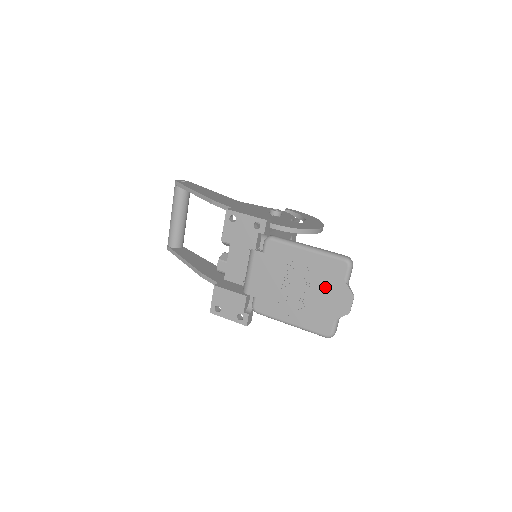
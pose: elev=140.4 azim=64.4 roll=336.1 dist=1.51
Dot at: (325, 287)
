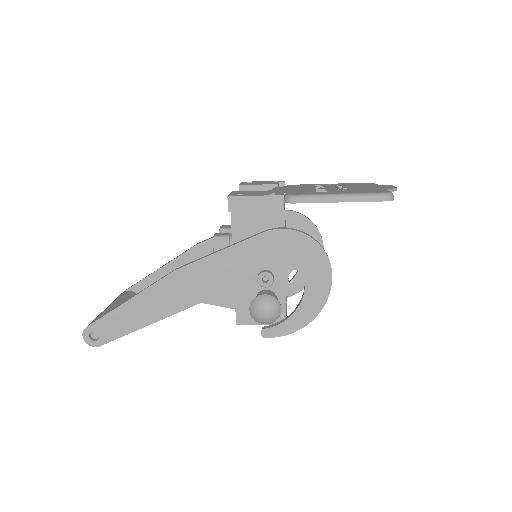
Dot at: (361, 186)
